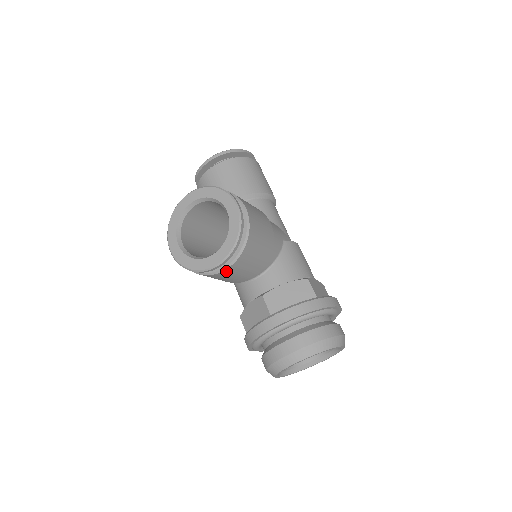
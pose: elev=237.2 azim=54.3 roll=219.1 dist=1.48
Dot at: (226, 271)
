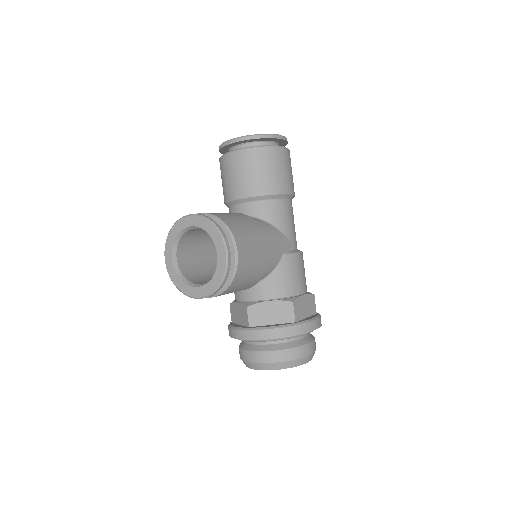
Dot at: (210, 297)
